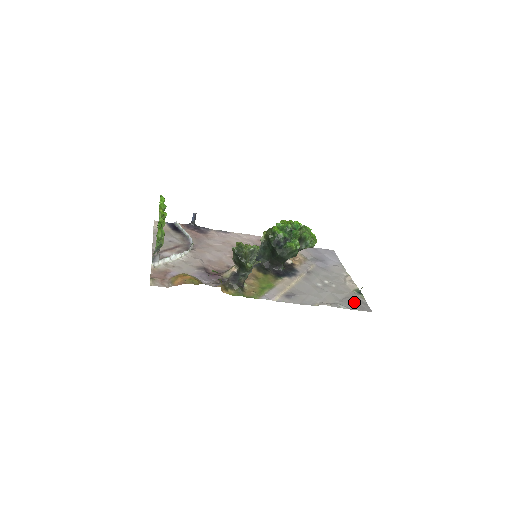
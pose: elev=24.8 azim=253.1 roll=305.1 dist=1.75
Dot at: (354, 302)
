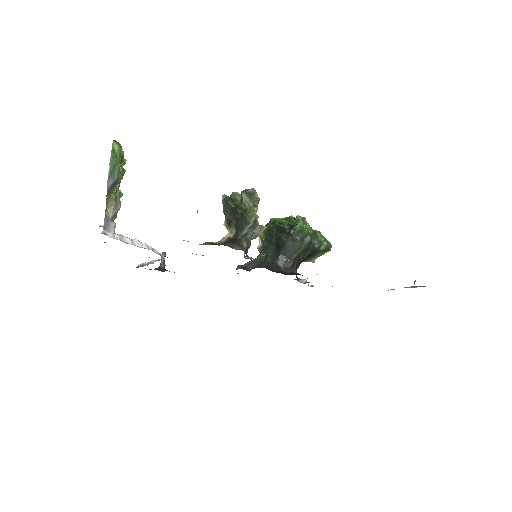
Dot at: occluded
